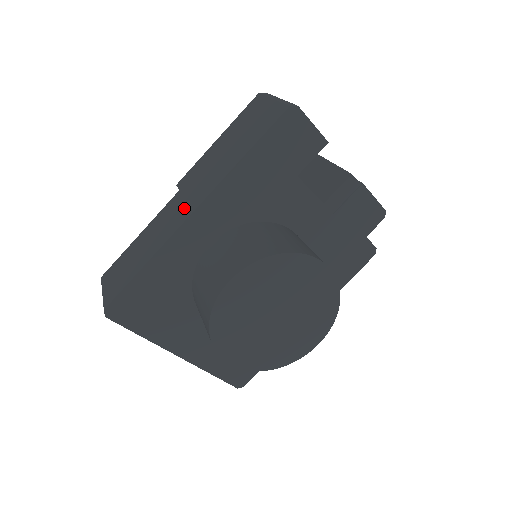
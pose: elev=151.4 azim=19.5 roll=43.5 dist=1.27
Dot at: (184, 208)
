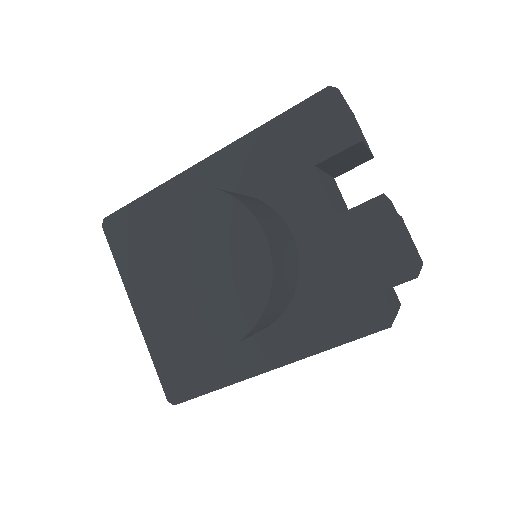
Dot at: occluded
